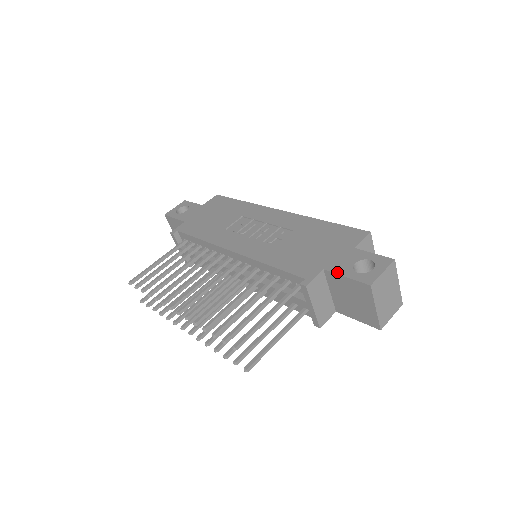
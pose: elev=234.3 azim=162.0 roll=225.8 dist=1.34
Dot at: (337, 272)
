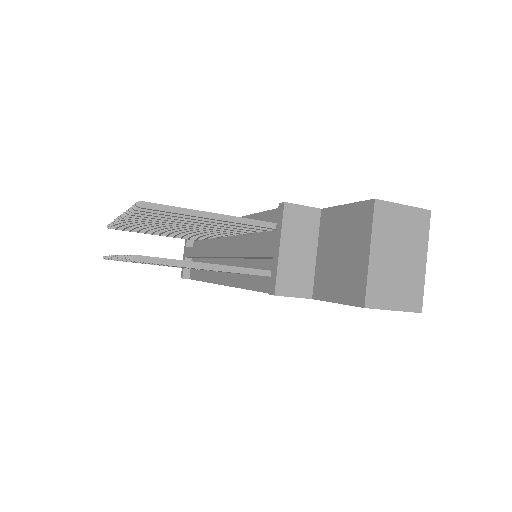
Dot at: (337, 206)
